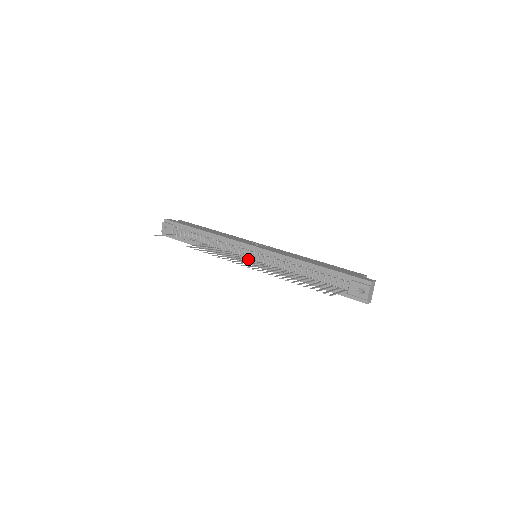
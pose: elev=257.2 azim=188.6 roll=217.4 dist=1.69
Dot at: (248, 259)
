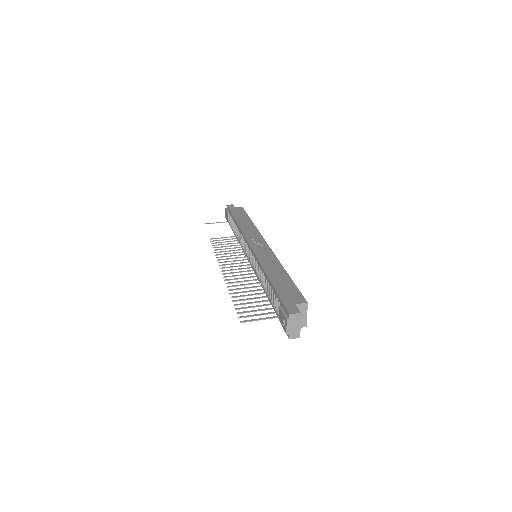
Dot at: (245, 259)
